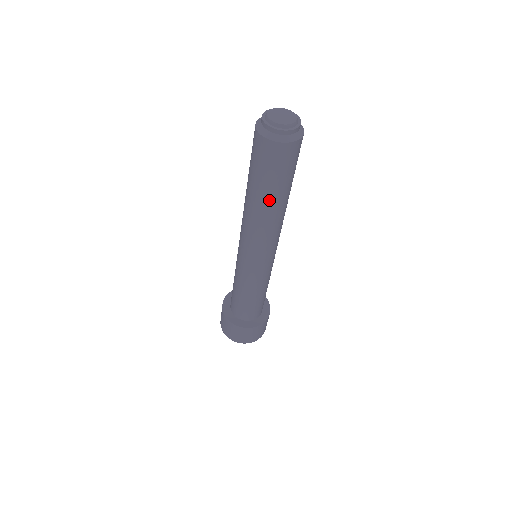
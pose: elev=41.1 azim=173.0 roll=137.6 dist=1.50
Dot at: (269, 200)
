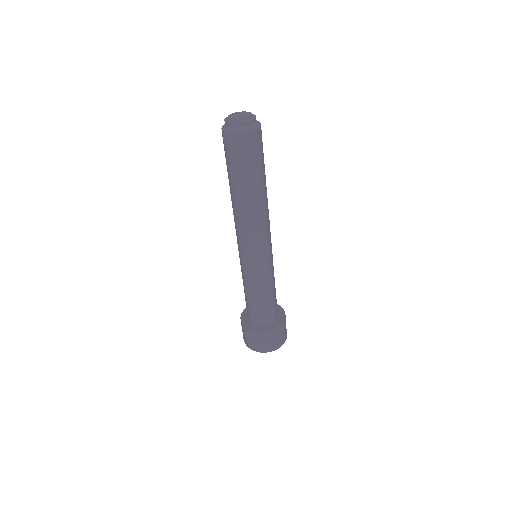
Dot at: (247, 189)
